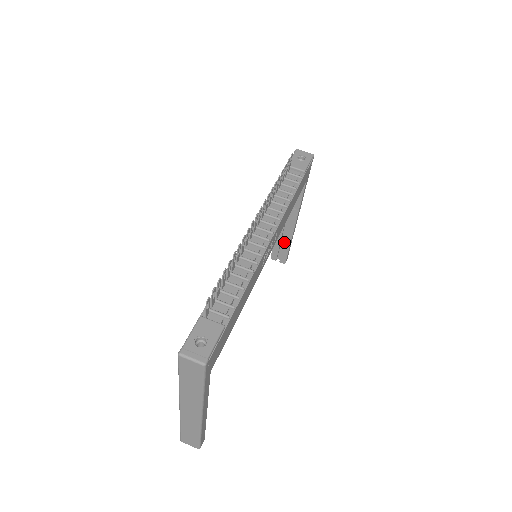
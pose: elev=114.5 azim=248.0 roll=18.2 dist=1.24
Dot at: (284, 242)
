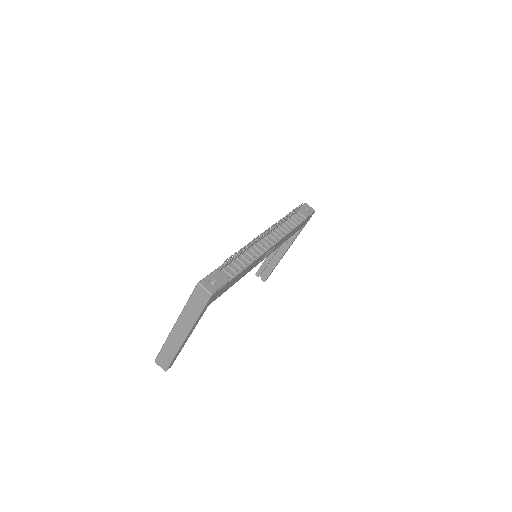
Dot at: (270, 265)
